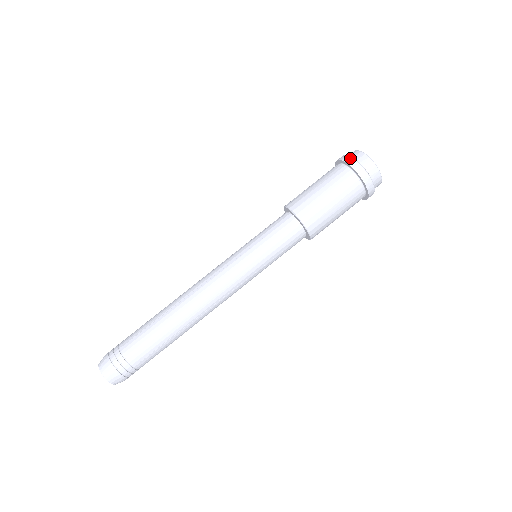
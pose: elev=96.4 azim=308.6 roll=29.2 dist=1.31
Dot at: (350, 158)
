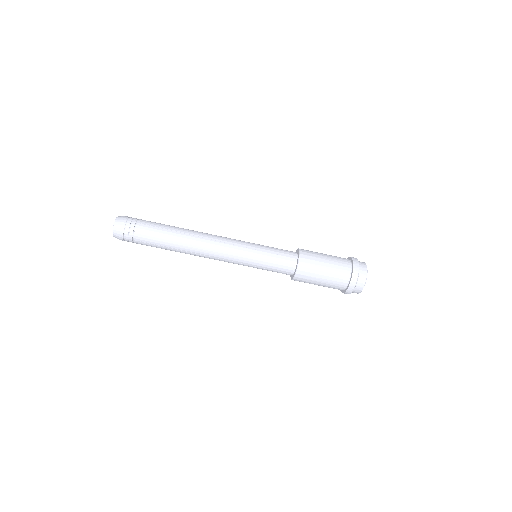
Dot at: (358, 265)
